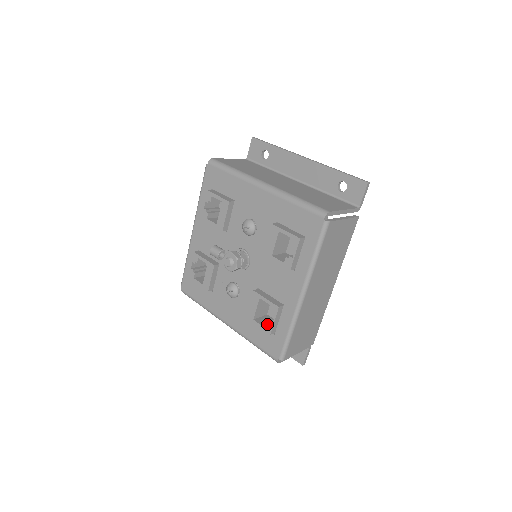
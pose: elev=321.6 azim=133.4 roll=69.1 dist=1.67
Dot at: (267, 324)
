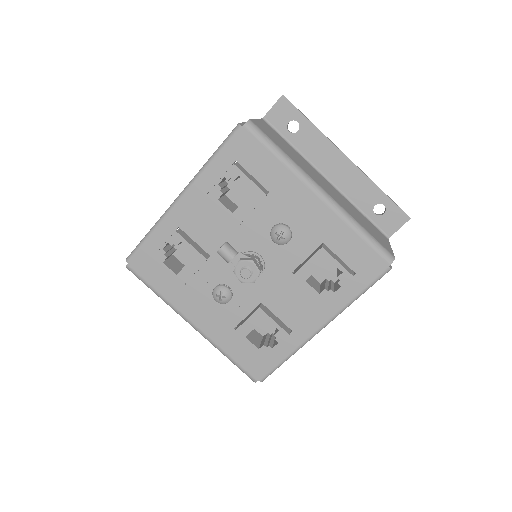
Dot at: (264, 347)
